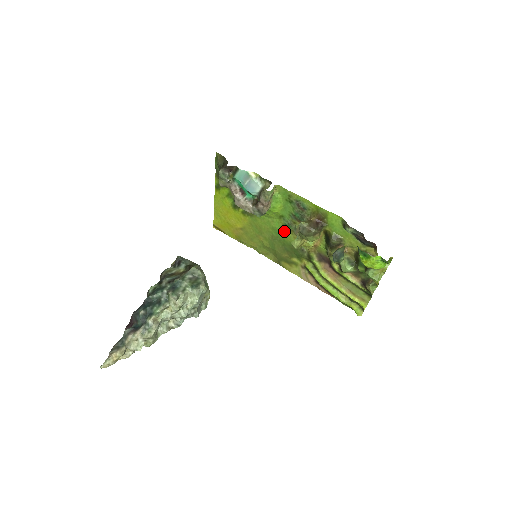
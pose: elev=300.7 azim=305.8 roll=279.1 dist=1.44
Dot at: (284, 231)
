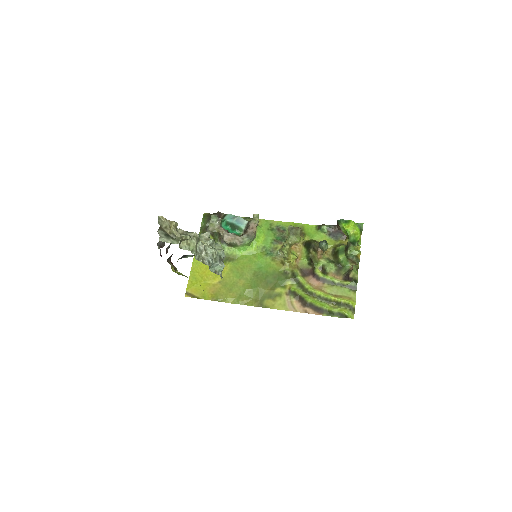
Dot at: (266, 262)
